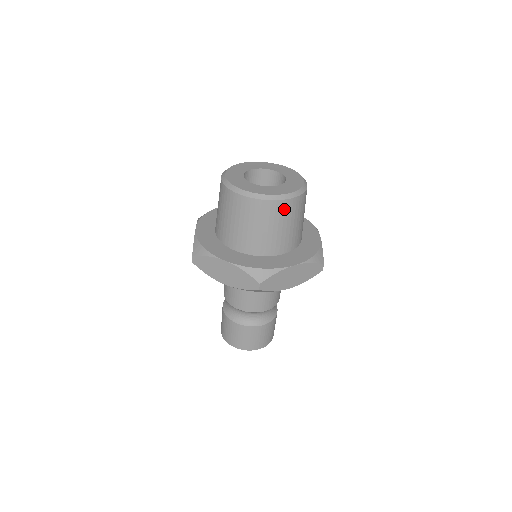
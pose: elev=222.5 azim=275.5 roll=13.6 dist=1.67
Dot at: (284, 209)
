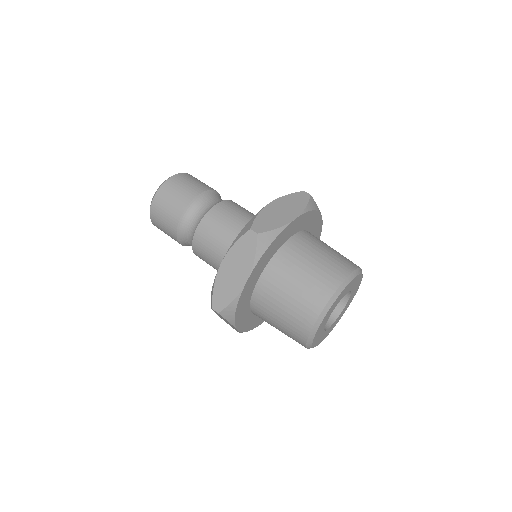
Dot at: occluded
